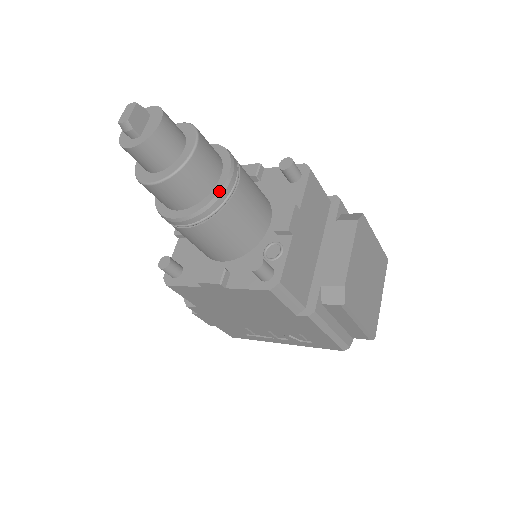
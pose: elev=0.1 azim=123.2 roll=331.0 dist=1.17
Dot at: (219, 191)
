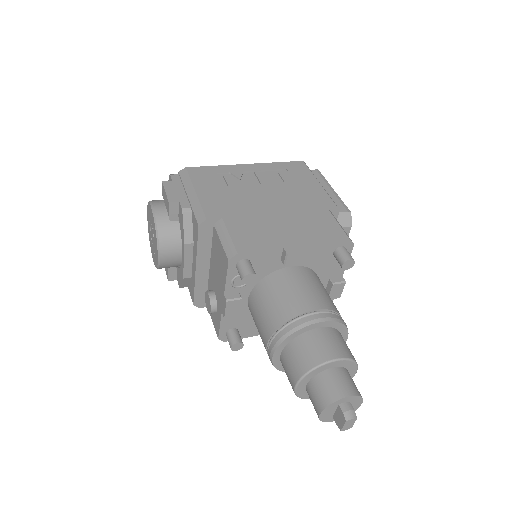
Dot at: occluded
